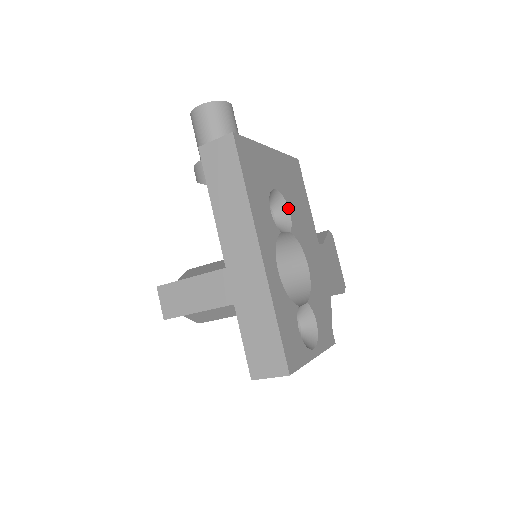
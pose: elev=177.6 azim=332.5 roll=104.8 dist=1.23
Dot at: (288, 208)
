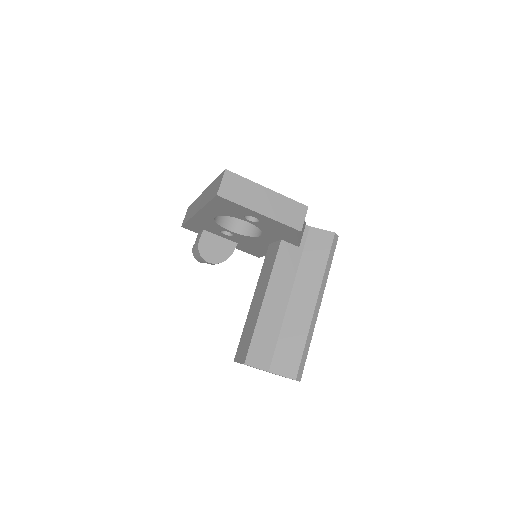
Dot at: occluded
